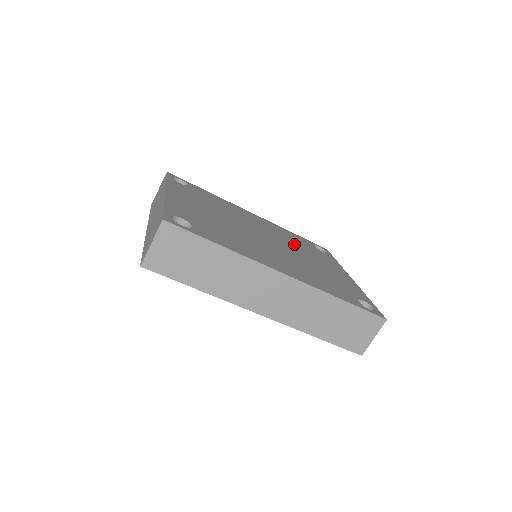
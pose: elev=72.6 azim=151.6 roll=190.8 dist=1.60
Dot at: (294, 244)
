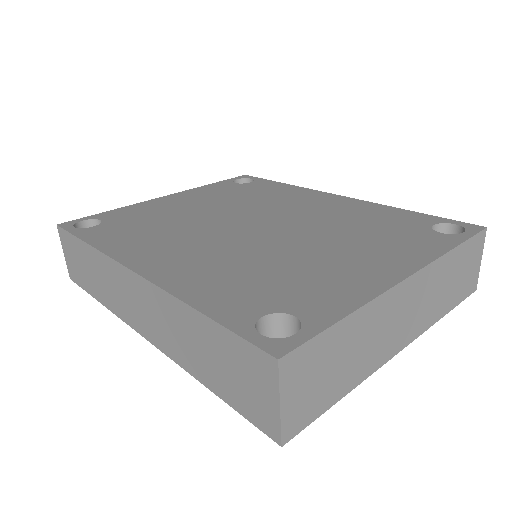
Dot at: (338, 227)
